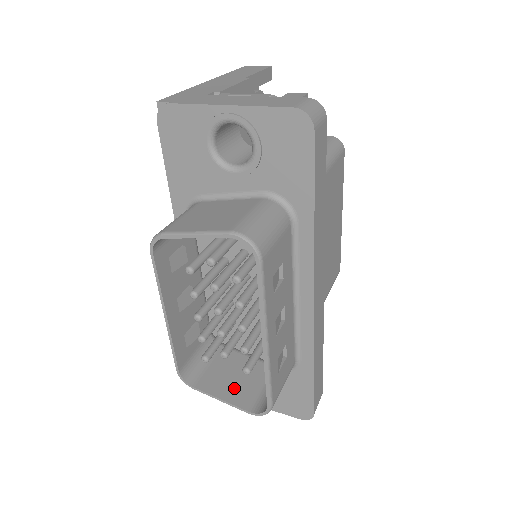
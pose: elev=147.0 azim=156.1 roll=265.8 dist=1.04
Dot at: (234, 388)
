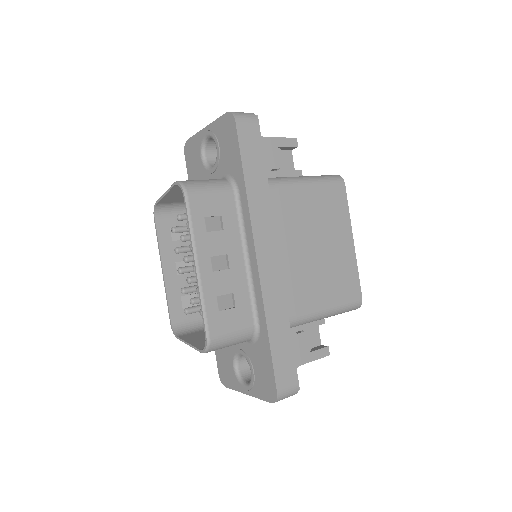
Dot at: (203, 340)
